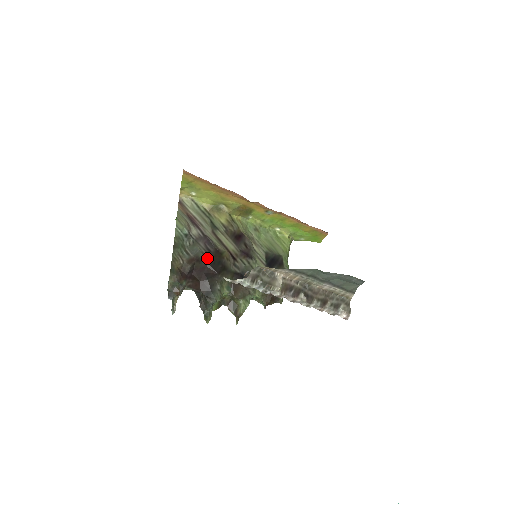
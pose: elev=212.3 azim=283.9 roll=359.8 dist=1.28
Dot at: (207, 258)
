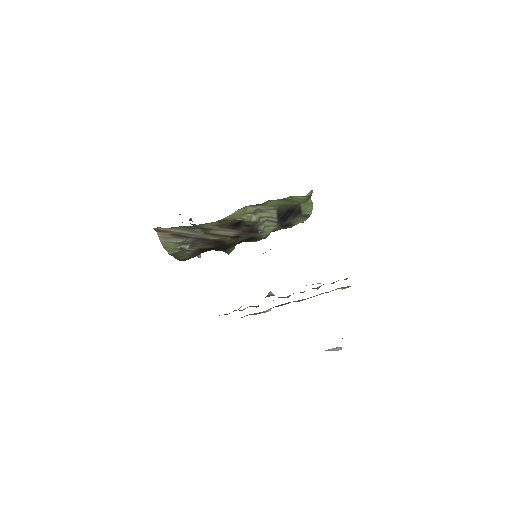
Dot at: (210, 246)
